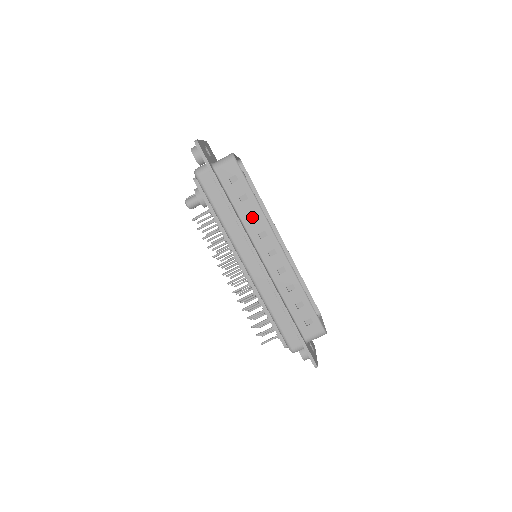
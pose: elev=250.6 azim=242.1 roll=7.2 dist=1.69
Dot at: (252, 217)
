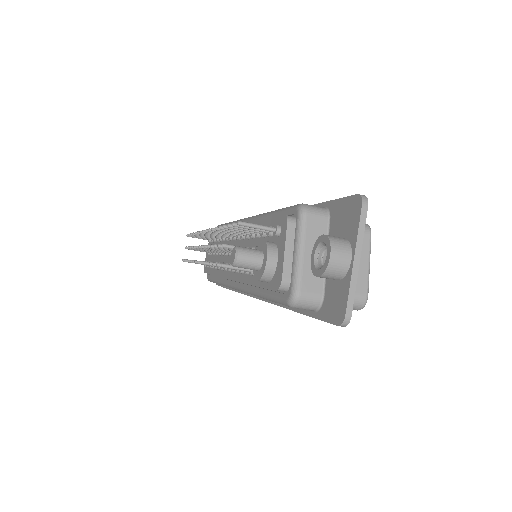
Dot at: occluded
